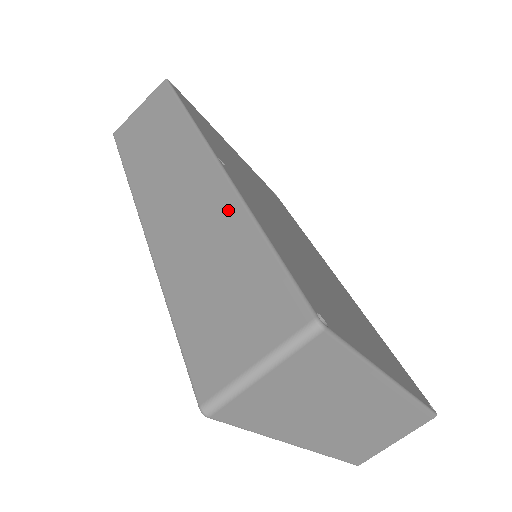
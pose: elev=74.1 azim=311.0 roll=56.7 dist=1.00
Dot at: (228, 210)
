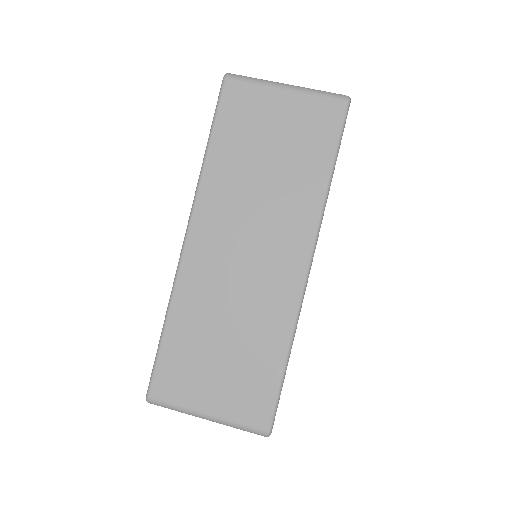
Dot at: occluded
